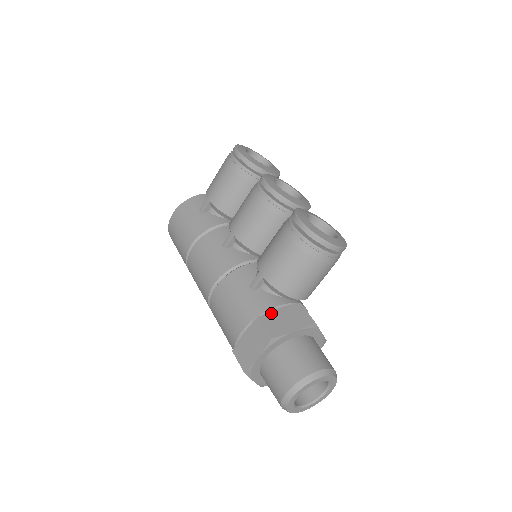
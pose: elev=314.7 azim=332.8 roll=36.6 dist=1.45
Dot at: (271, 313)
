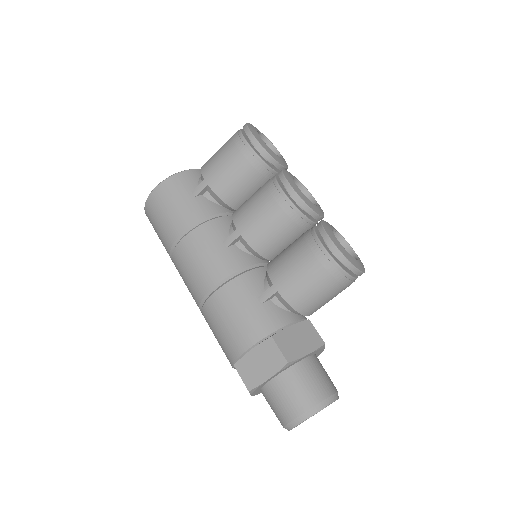
Dot at: (284, 332)
